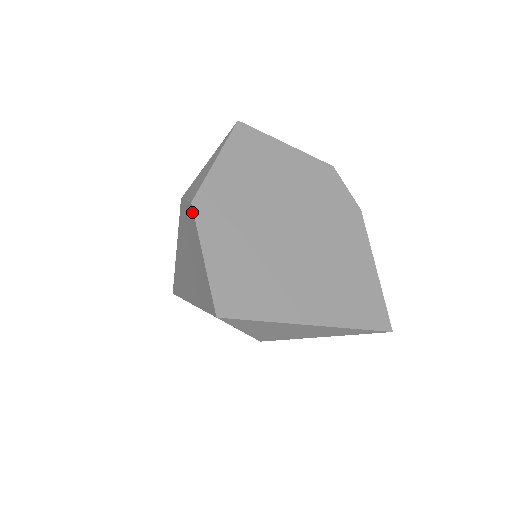
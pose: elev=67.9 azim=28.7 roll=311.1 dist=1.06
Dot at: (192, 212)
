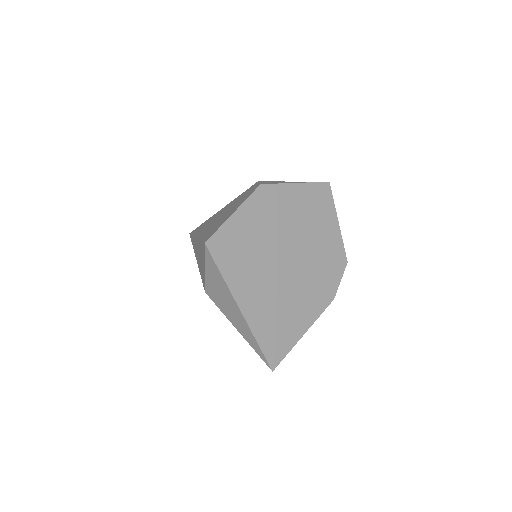
Dot at: (255, 189)
